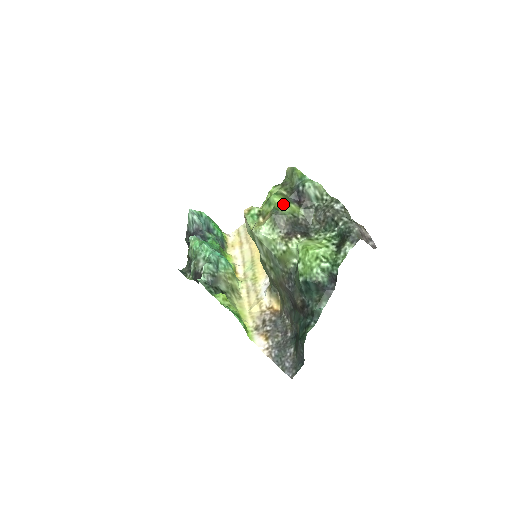
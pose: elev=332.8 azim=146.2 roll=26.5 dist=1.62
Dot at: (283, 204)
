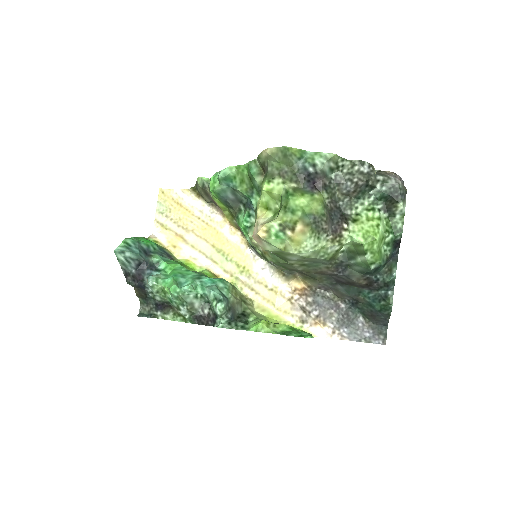
Dot at: (310, 203)
